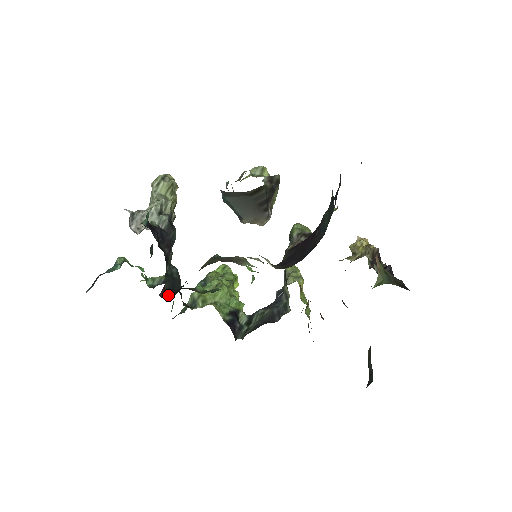
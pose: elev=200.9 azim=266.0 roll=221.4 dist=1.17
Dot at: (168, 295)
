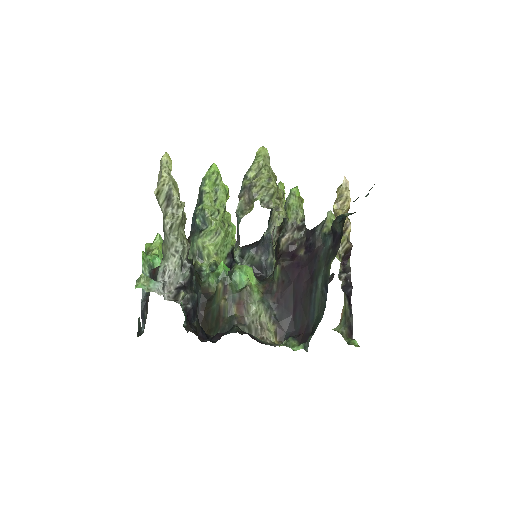
Dot at: occluded
